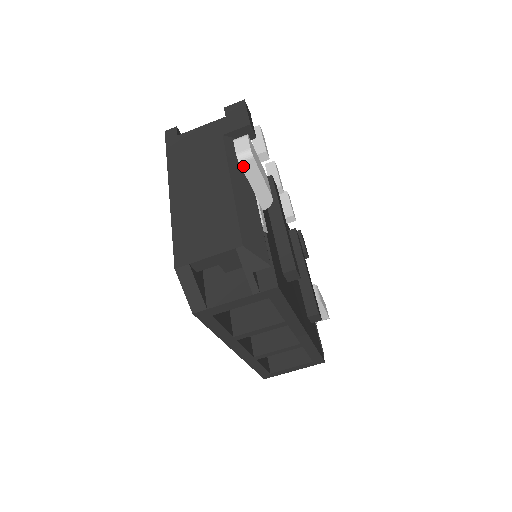
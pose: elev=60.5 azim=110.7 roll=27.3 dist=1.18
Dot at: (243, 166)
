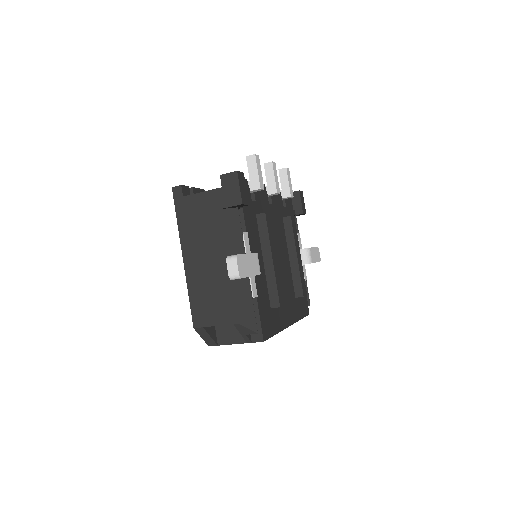
Dot at: occluded
